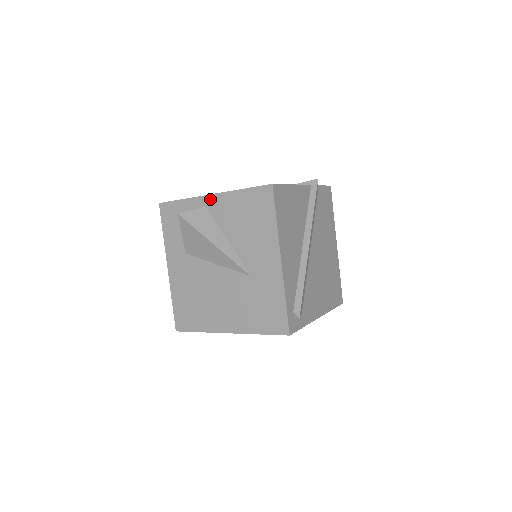
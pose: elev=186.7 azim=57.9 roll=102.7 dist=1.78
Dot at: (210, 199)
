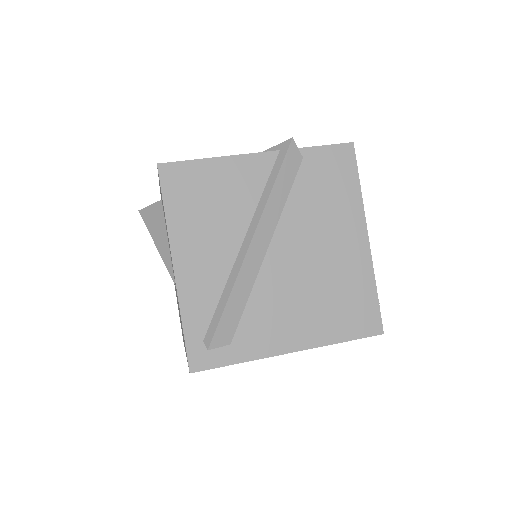
Dot at: occluded
